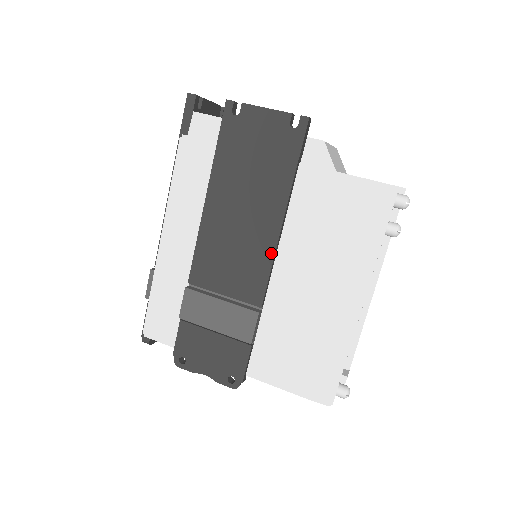
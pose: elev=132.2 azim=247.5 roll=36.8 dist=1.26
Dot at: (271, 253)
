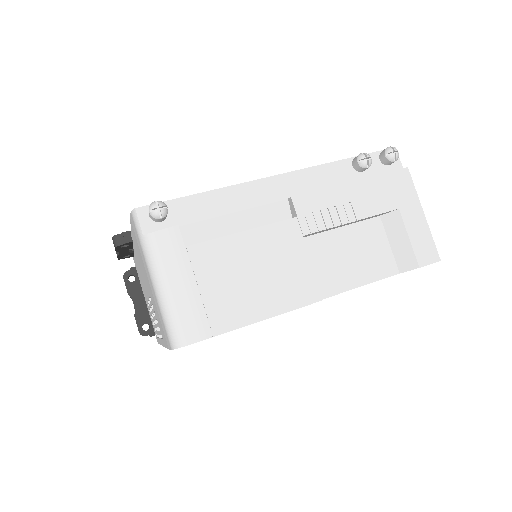
Dot at: occluded
